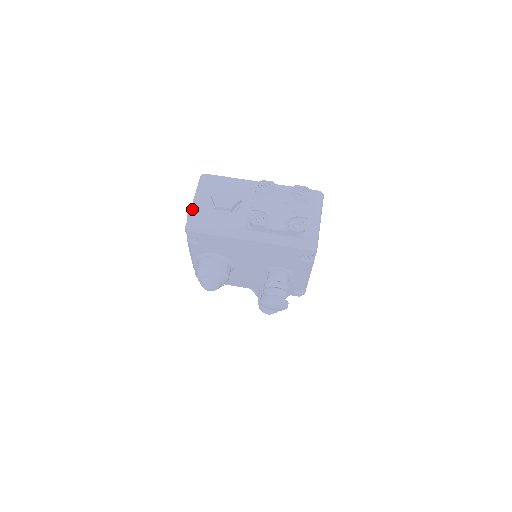
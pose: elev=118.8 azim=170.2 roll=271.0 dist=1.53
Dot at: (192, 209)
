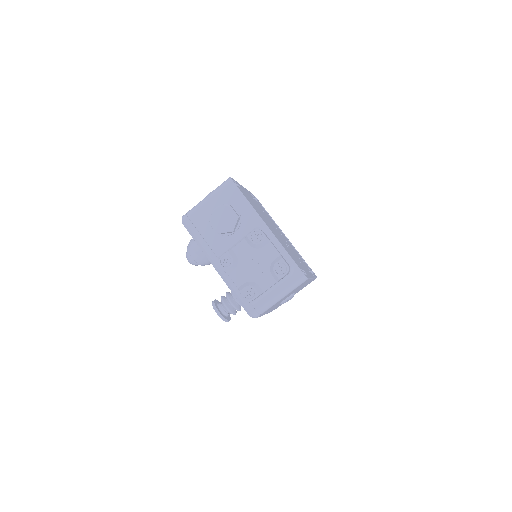
Dot at: (197, 206)
